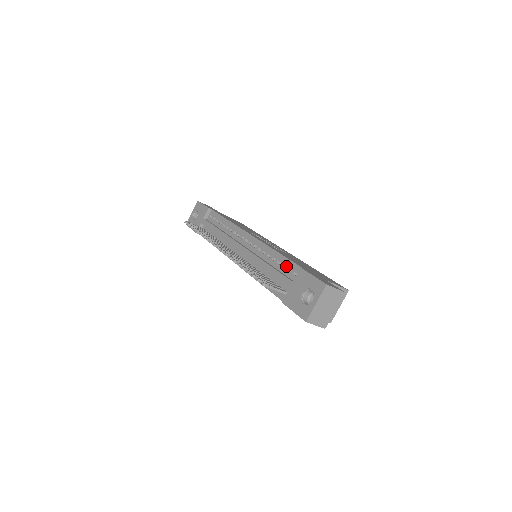
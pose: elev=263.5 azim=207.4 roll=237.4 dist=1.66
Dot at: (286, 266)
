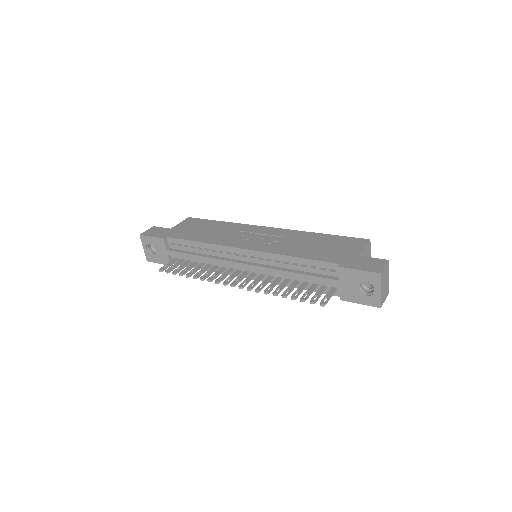
Dot at: (316, 267)
